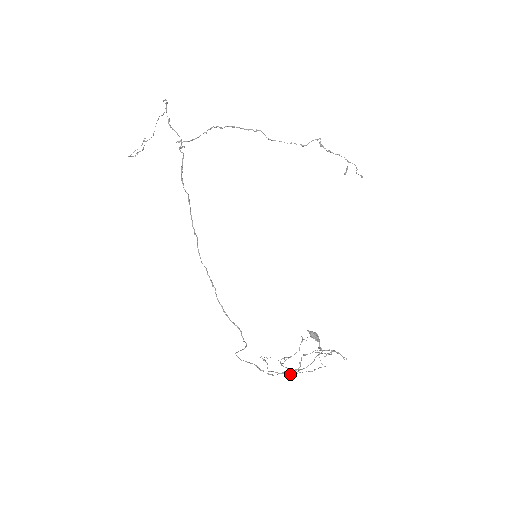
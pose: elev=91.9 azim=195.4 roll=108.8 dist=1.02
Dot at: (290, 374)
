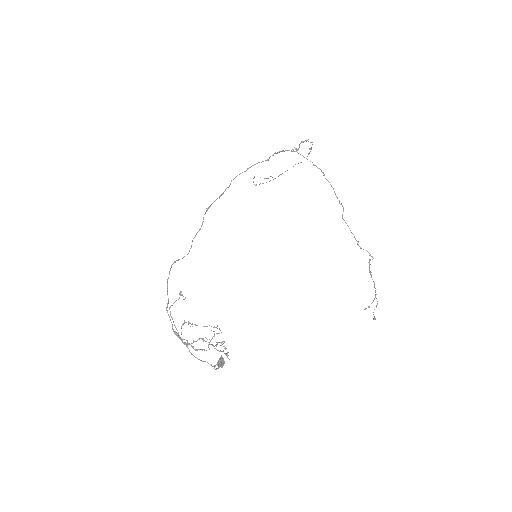
Dot at: (179, 335)
